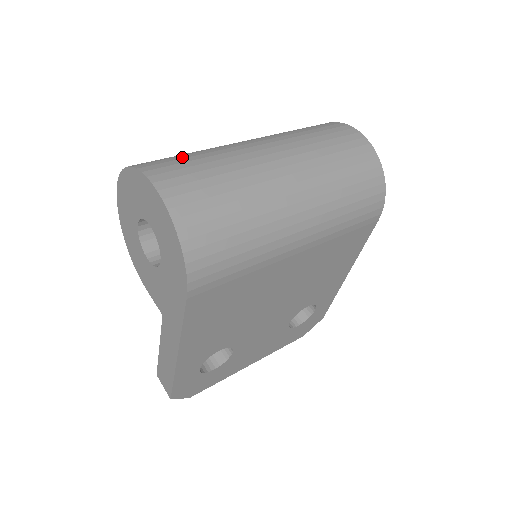
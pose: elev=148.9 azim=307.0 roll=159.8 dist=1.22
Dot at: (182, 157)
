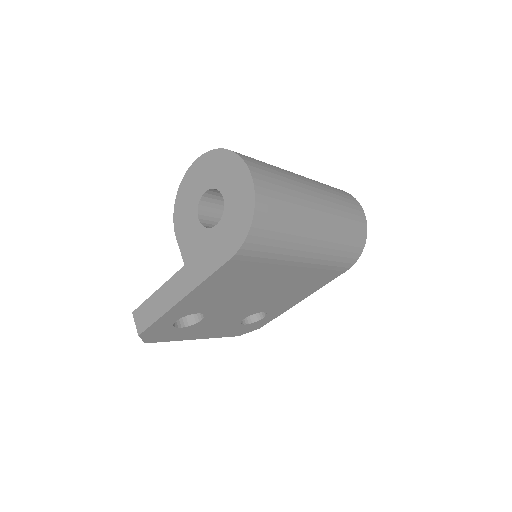
Dot at: (263, 163)
